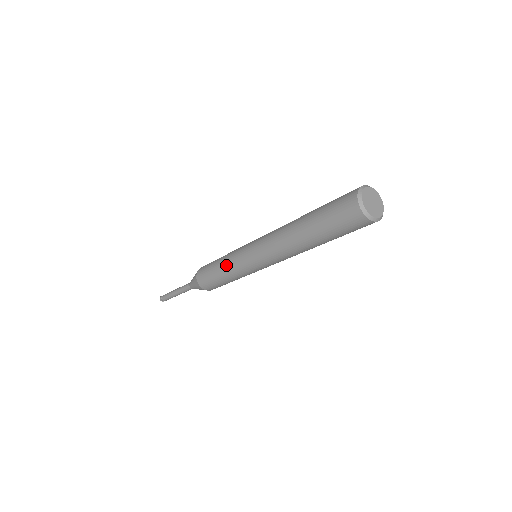
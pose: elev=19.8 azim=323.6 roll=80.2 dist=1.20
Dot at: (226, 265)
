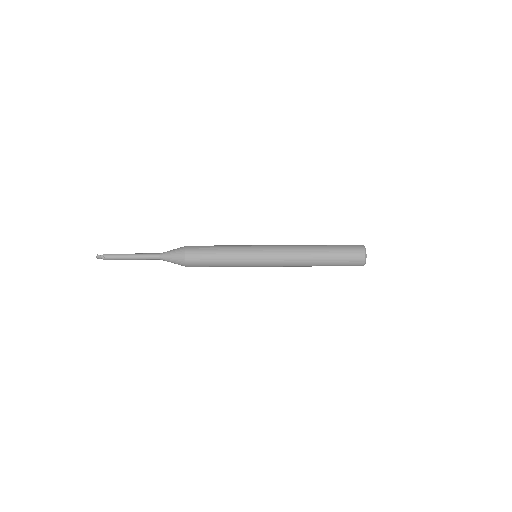
Dot at: (232, 260)
